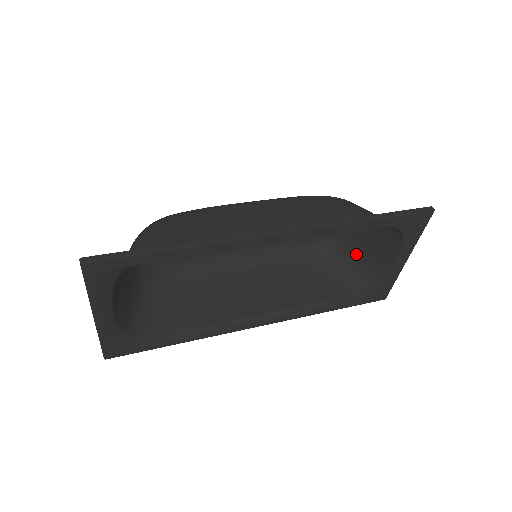
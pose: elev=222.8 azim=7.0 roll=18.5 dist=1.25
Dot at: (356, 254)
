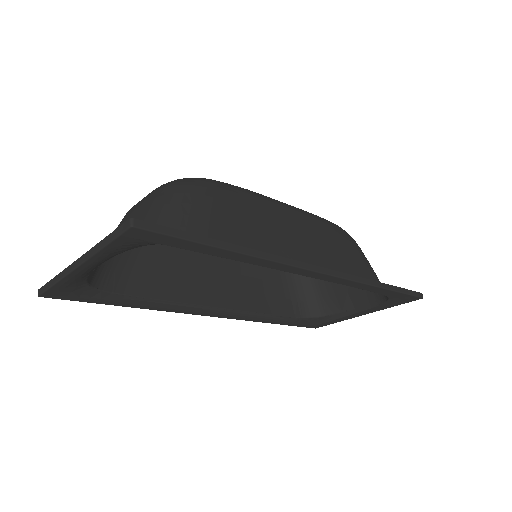
Dot at: (322, 283)
